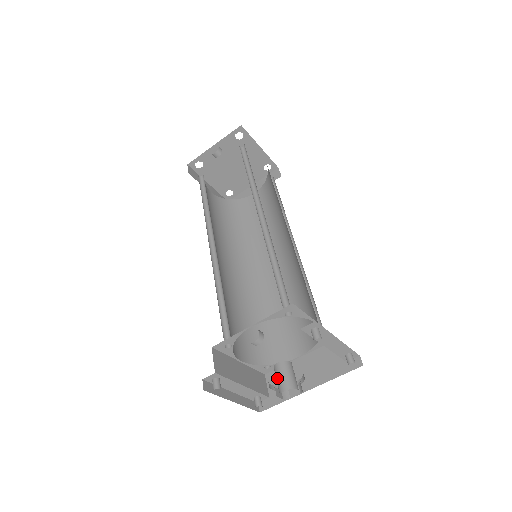
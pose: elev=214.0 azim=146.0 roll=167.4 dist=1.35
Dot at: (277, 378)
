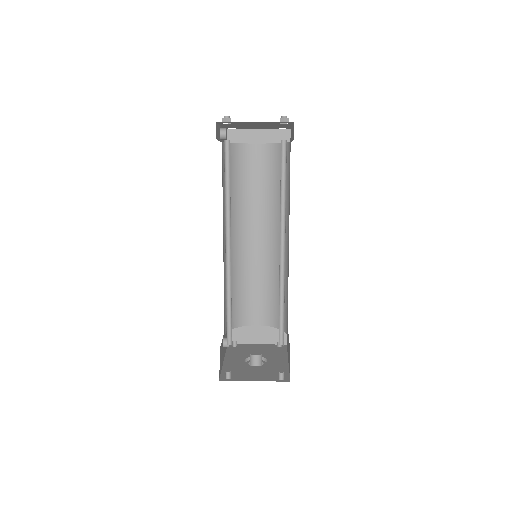
Dot at: occluded
